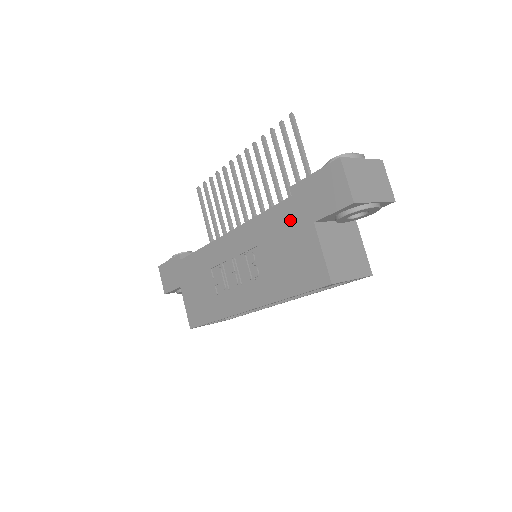
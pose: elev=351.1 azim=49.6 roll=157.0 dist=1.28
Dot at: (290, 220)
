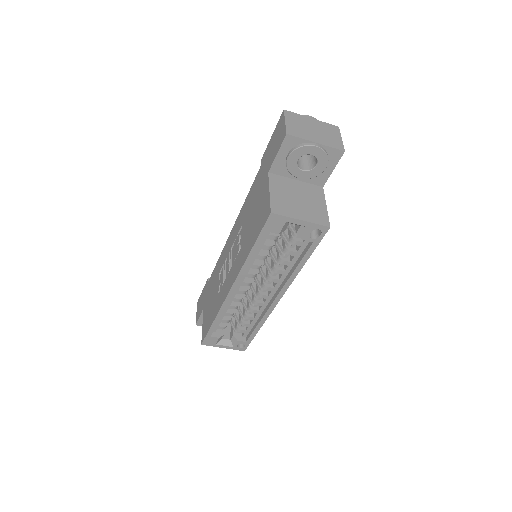
Dot at: (258, 184)
